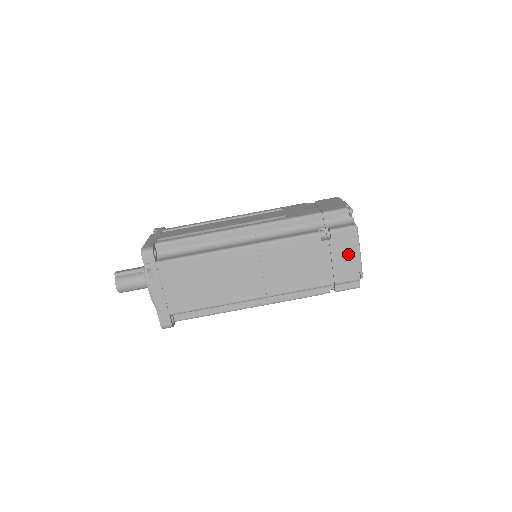
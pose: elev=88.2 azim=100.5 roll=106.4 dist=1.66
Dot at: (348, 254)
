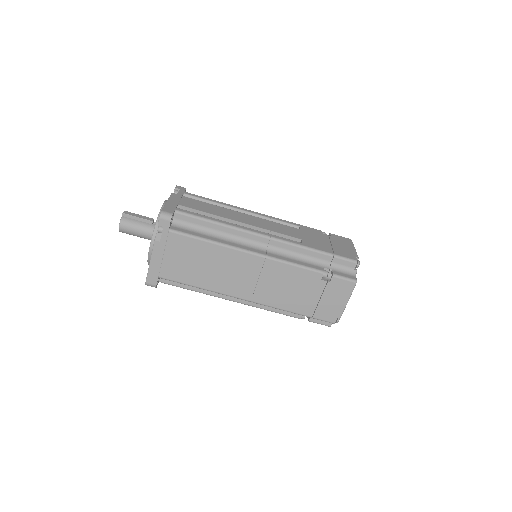
Dot at: (337, 300)
